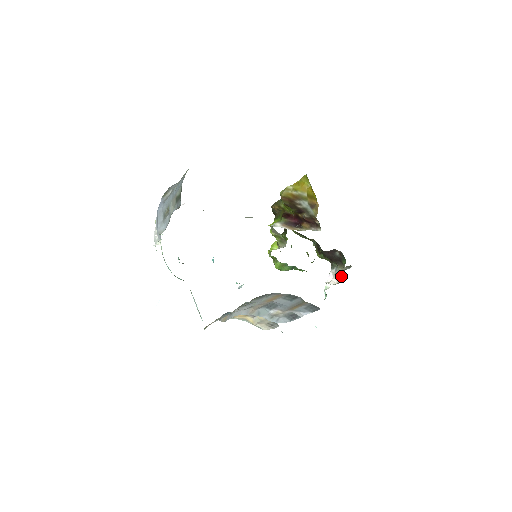
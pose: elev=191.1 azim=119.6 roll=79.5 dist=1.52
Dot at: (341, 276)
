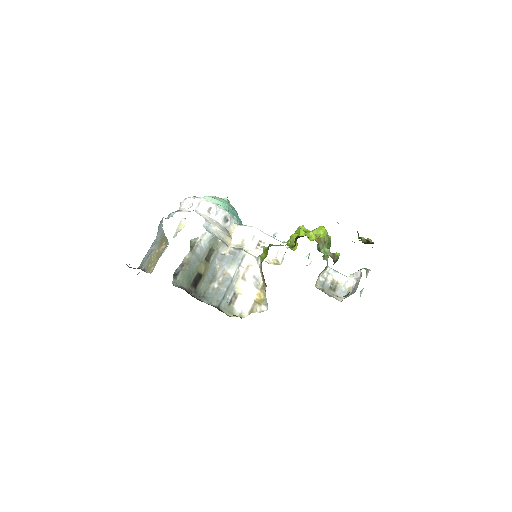
Dot at: (352, 291)
